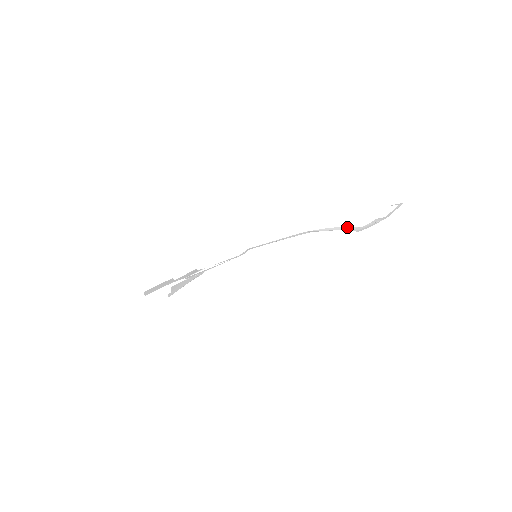
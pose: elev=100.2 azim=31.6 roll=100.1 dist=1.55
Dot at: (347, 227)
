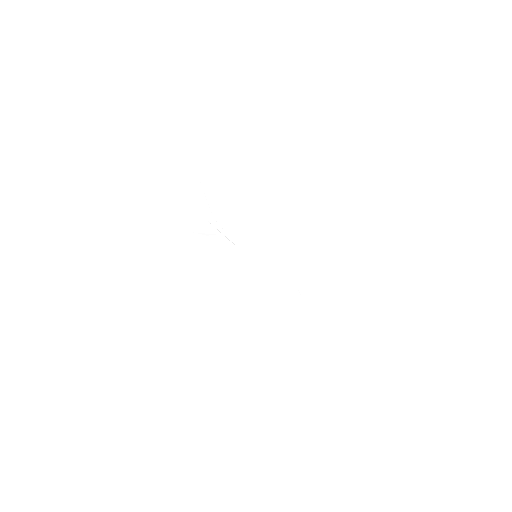
Dot at: (307, 302)
